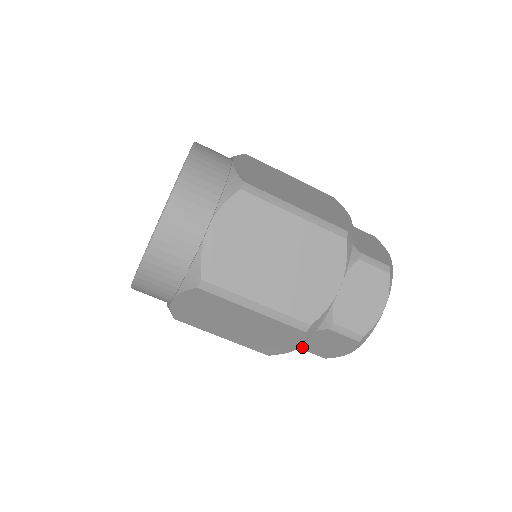
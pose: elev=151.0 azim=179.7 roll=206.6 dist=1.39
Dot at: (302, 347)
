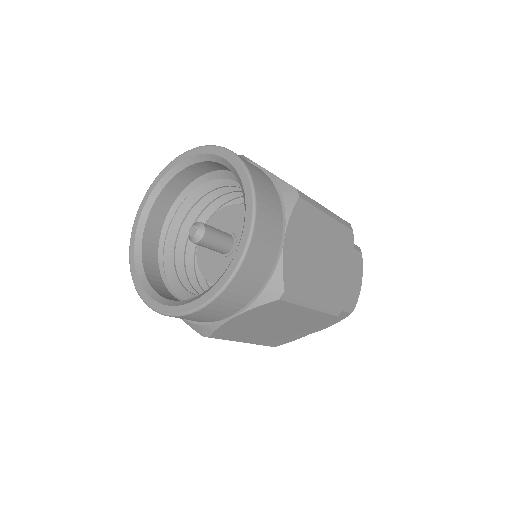
Dot at: occluded
